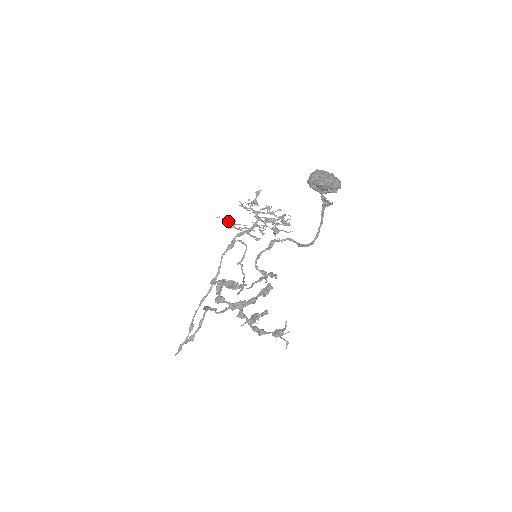
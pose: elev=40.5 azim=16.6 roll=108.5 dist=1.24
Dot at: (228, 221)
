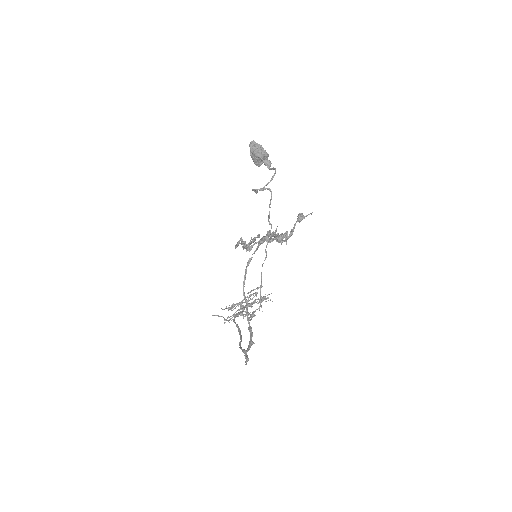
Dot at: occluded
